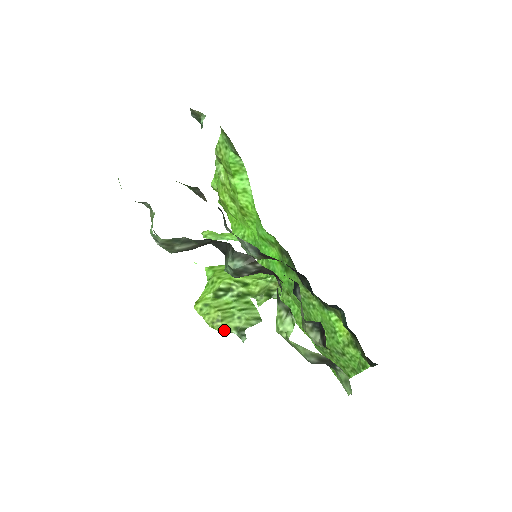
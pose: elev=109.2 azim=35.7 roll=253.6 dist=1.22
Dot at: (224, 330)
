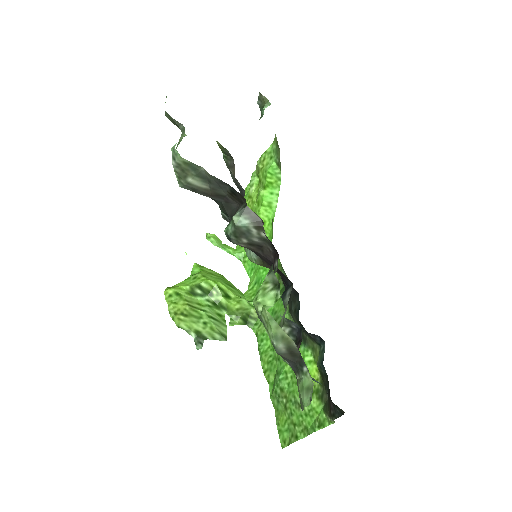
Dot at: (183, 327)
